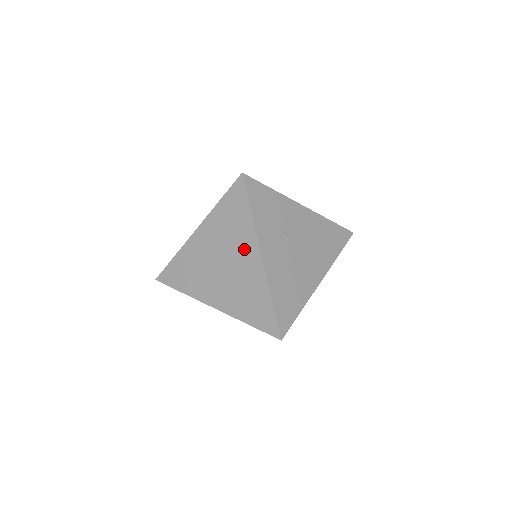
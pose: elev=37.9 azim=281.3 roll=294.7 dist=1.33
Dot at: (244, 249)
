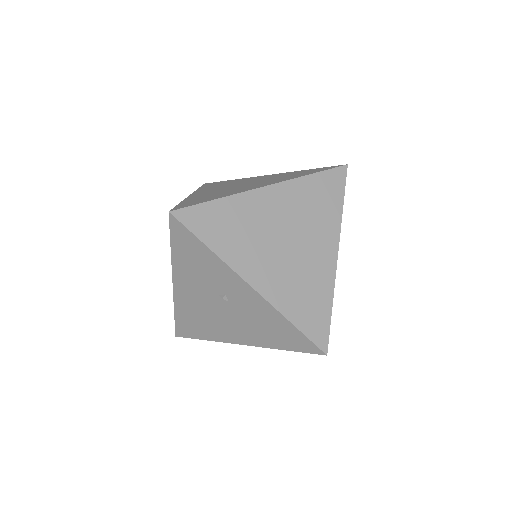
Dot at: (321, 237)
